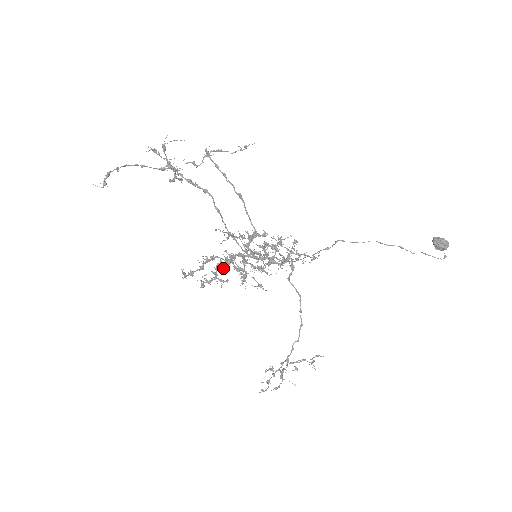
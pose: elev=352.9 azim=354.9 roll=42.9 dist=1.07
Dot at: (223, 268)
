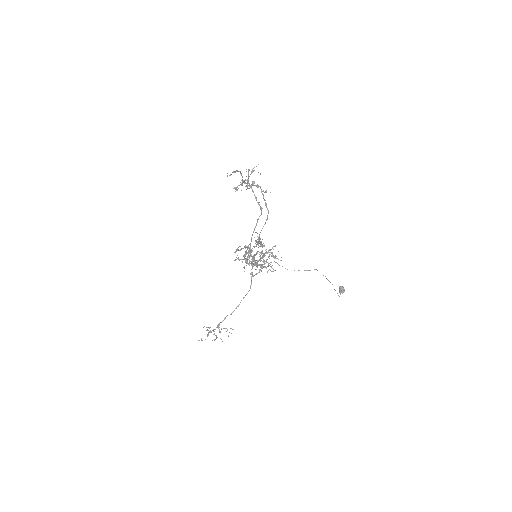
Dot at: occluded
